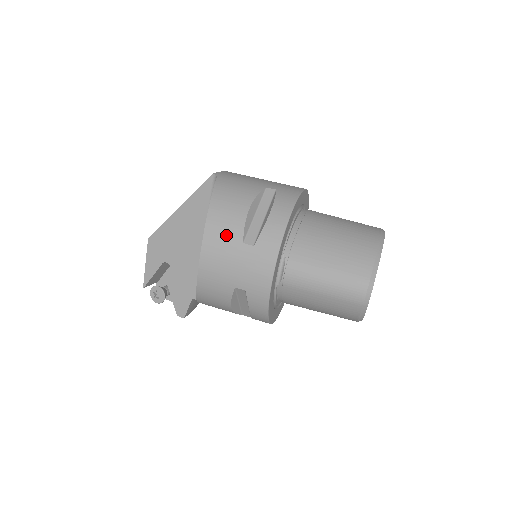
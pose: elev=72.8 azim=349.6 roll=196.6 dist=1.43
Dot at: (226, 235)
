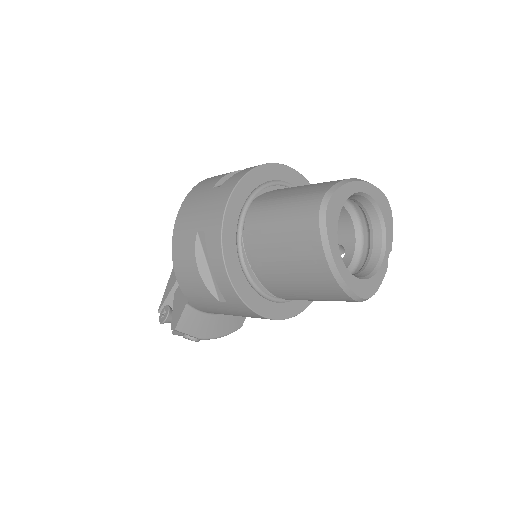
Dot at: (203, 188)
